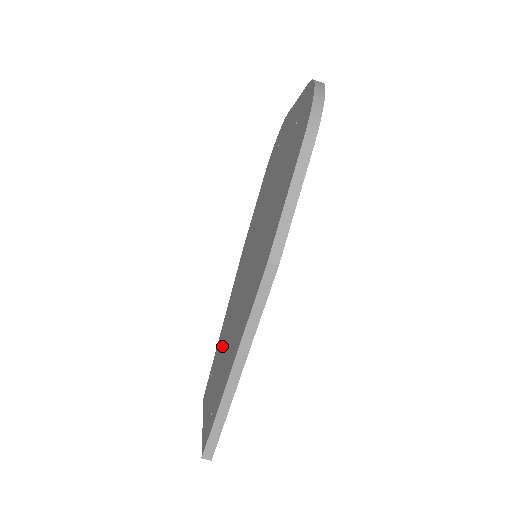
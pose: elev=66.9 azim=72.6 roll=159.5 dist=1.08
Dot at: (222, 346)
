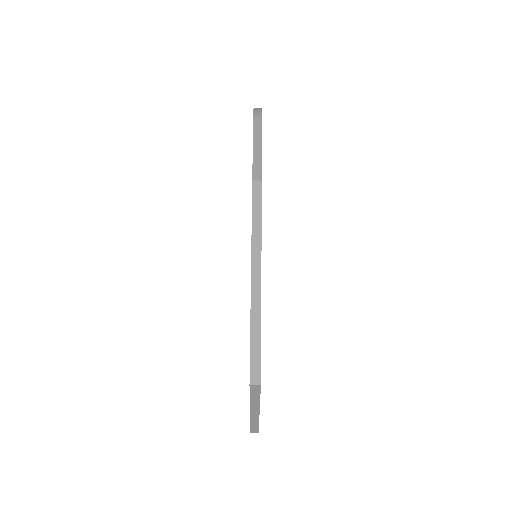
Dot at: occluded
